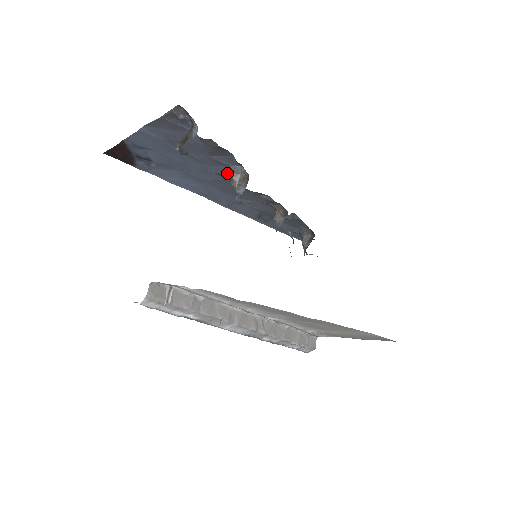
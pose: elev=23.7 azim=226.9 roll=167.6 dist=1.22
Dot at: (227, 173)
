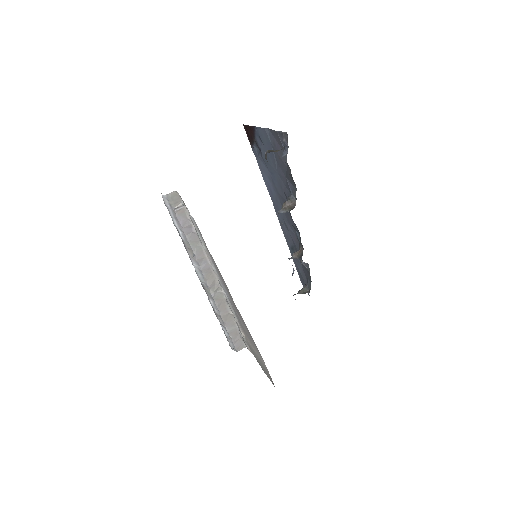
Dot at: (288, 197)
